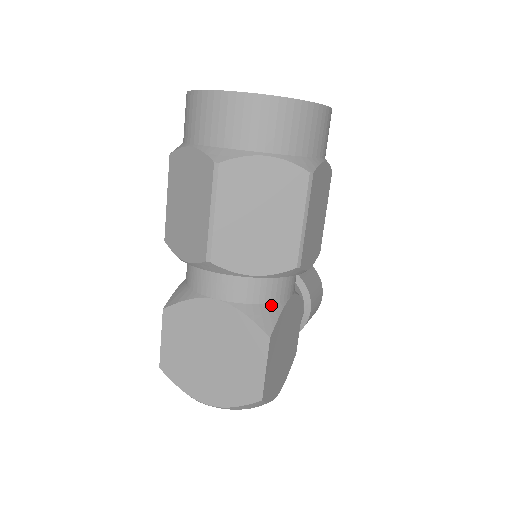
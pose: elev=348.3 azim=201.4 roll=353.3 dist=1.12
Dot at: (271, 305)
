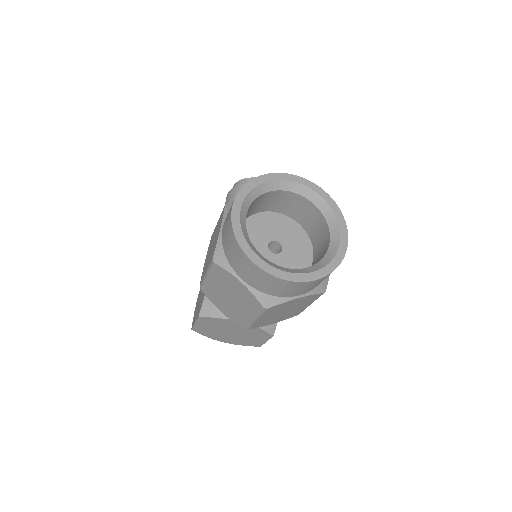
Dot at: occluded
